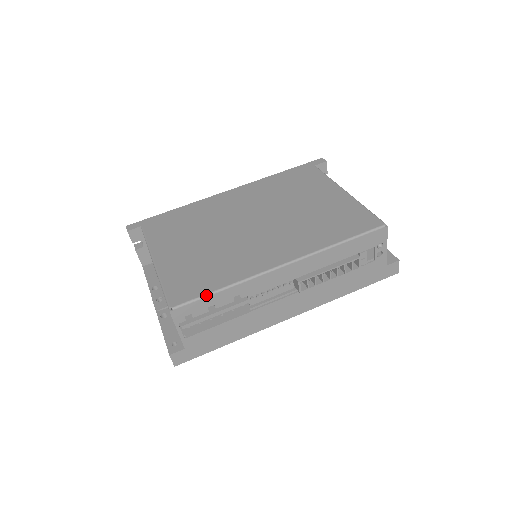
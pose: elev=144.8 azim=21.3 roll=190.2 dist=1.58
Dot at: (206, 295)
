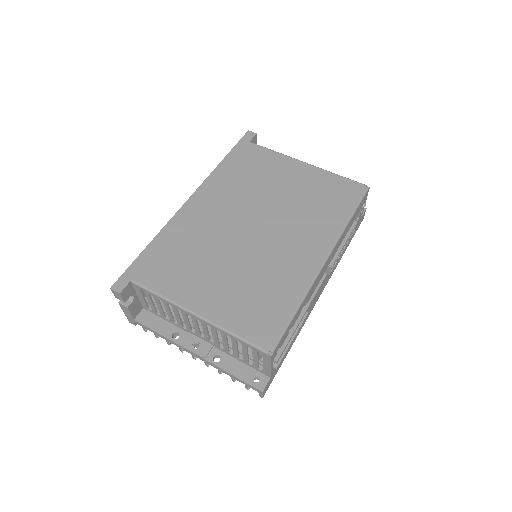
Dot at: (289, 323)
